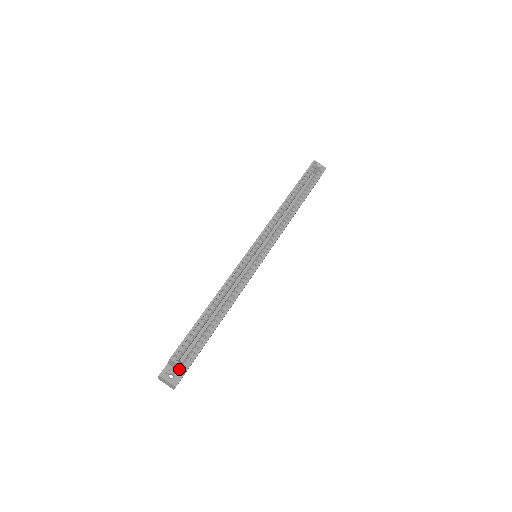
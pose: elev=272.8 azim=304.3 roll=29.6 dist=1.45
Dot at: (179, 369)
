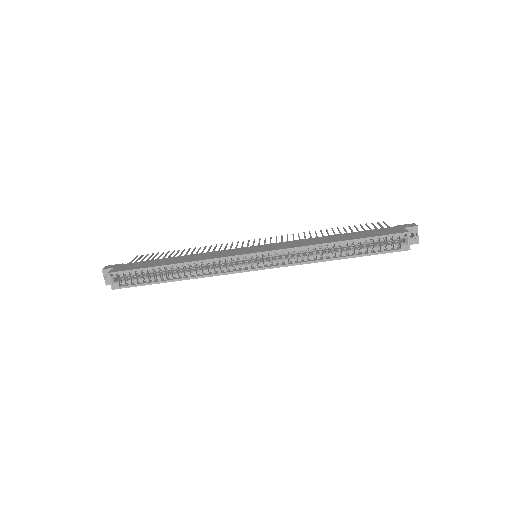
Dot at: occluded
